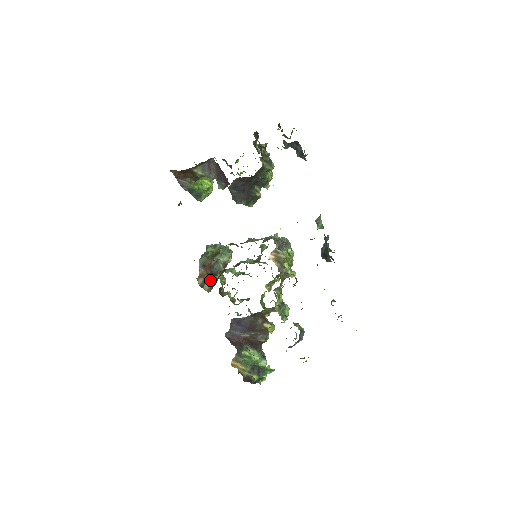
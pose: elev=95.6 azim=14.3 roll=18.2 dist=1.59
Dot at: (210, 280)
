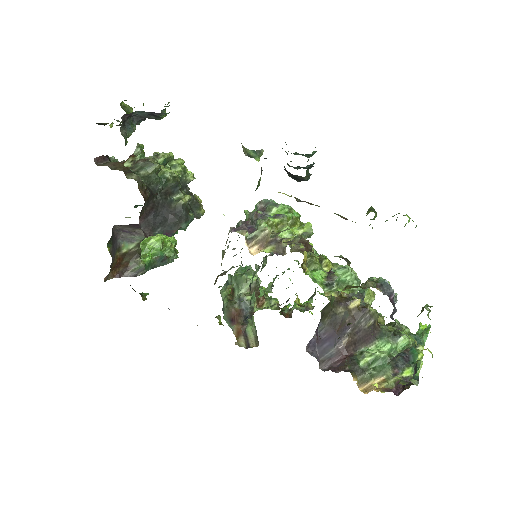
Dot at: (249, 330)
